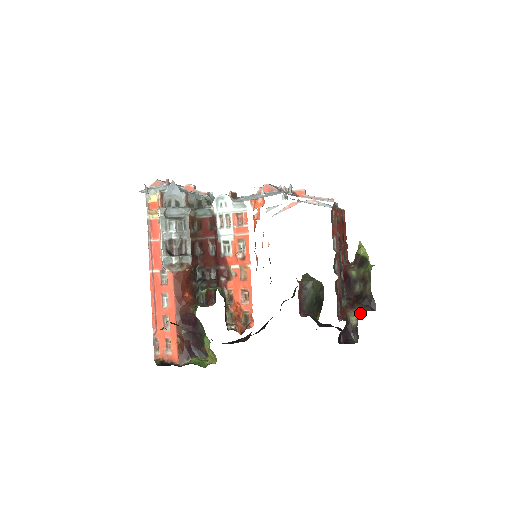
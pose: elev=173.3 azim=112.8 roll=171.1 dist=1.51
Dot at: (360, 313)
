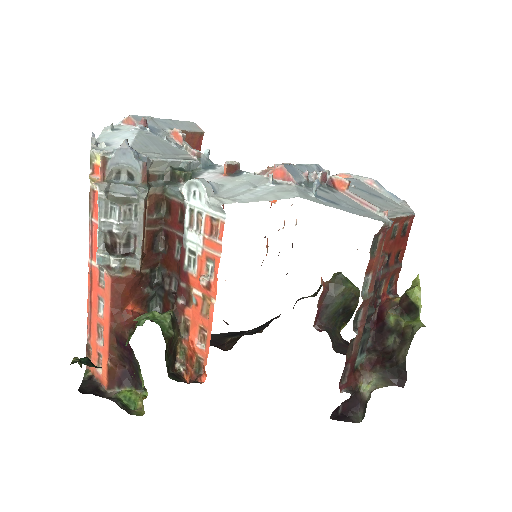
Dot at: (378, 385)
